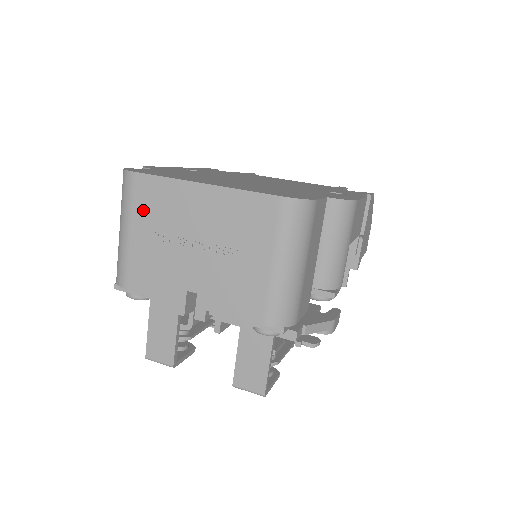
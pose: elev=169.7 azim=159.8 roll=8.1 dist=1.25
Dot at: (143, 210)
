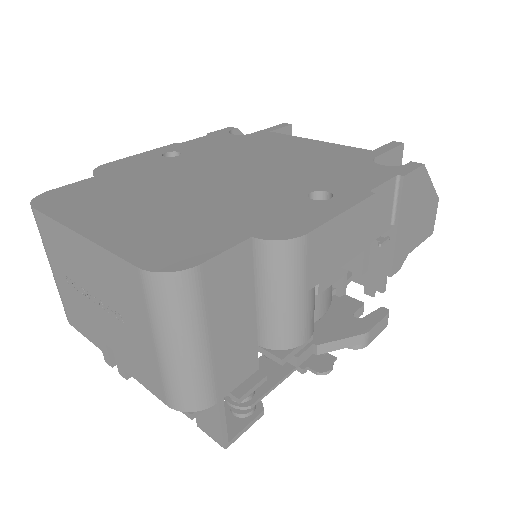
Dot at: (52, 250)
